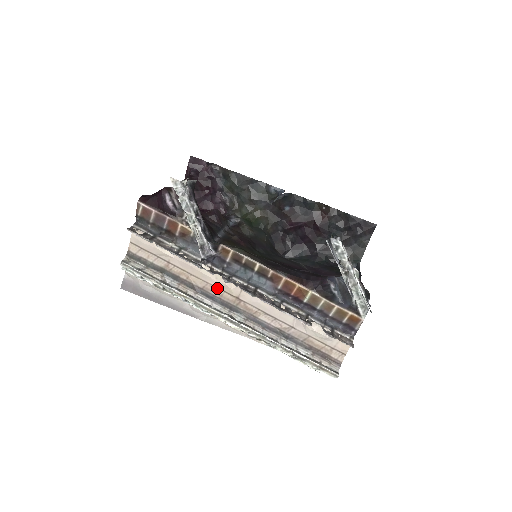
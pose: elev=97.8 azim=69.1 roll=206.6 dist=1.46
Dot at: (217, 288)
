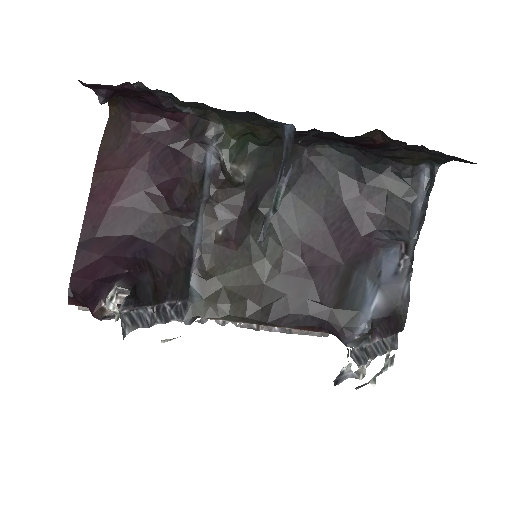
Dot at: occluded
